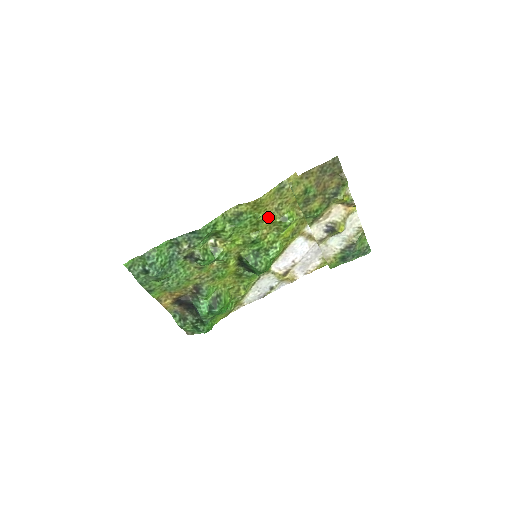
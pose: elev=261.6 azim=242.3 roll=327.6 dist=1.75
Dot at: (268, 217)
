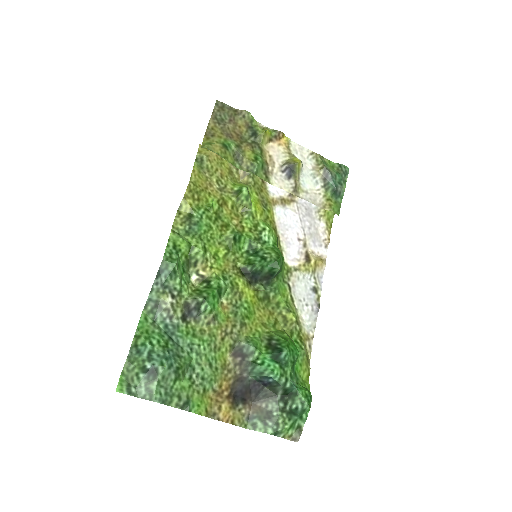
Dot at: (221, 202)
